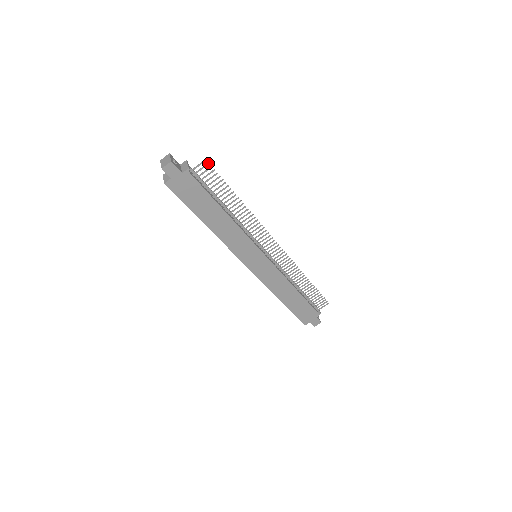
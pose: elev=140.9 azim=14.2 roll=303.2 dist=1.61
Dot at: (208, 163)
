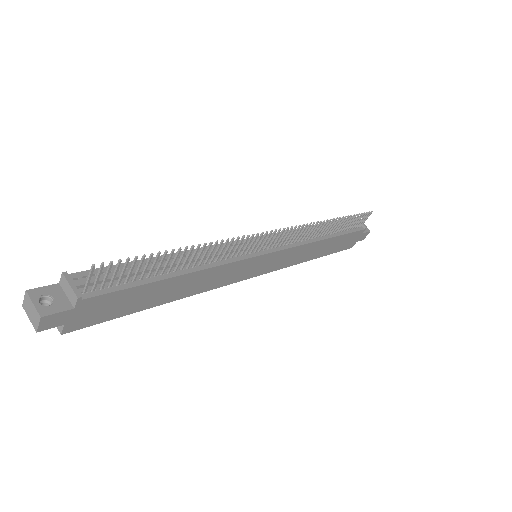
Dot at: (101, 265)
